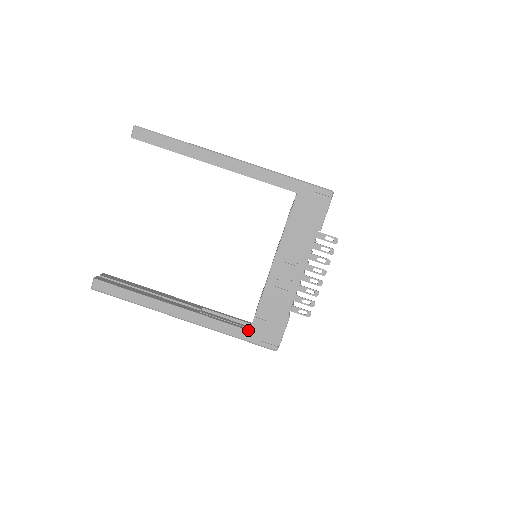
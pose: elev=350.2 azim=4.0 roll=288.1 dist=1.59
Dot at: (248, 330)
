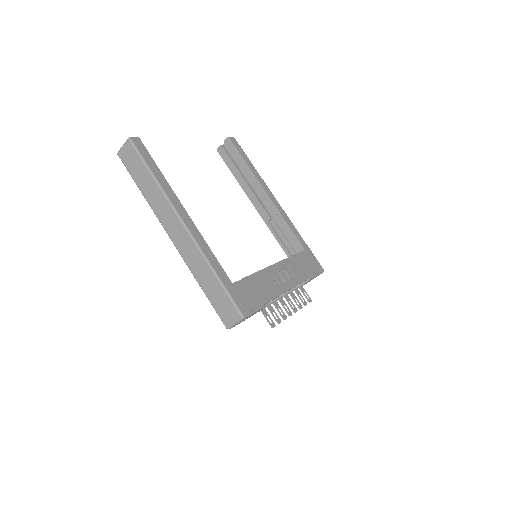
Dot at: occluded
